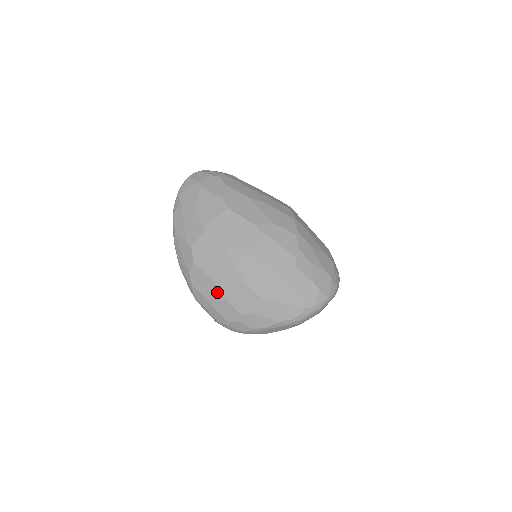
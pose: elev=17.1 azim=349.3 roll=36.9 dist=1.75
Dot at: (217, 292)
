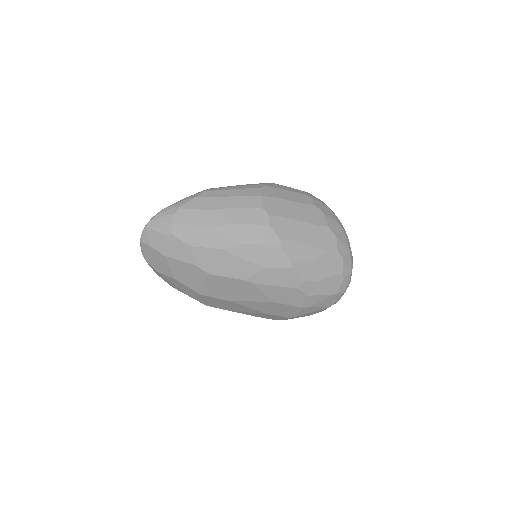
Dot at: occluded
